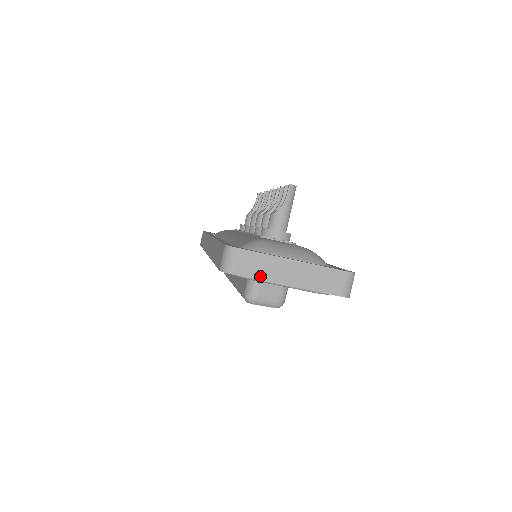
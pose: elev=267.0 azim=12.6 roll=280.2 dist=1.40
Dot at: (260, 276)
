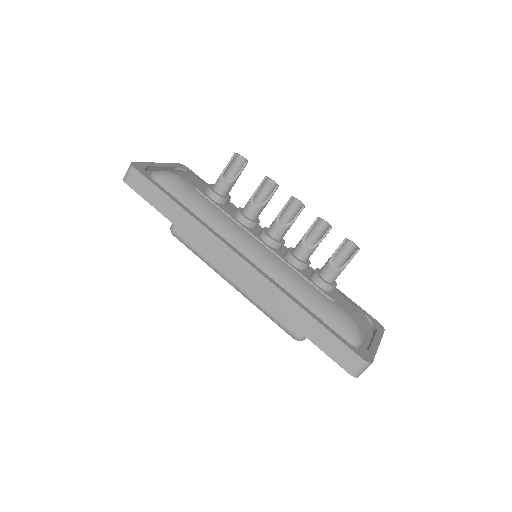
Dot at: occluded
